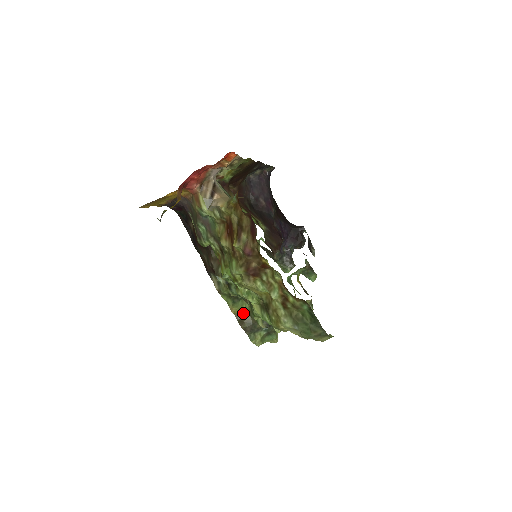
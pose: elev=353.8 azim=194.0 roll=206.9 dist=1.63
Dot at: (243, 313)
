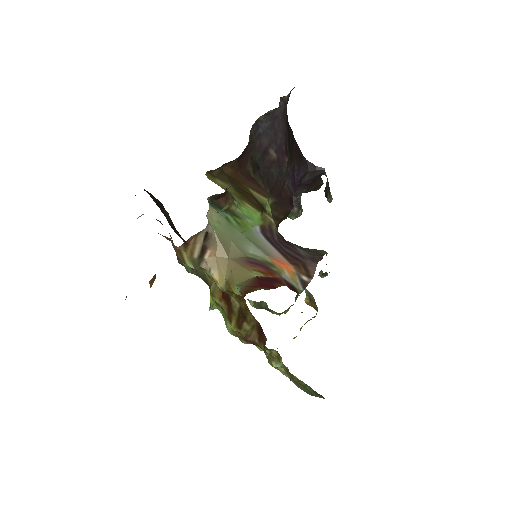
Dot at: occluded
